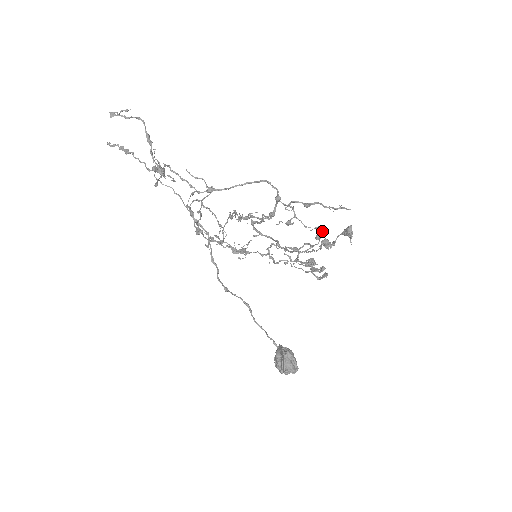
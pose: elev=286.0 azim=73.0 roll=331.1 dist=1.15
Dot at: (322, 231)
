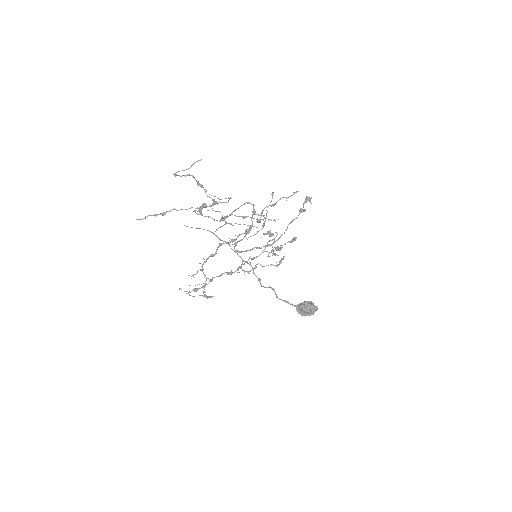
Dot at: (270, 232)
